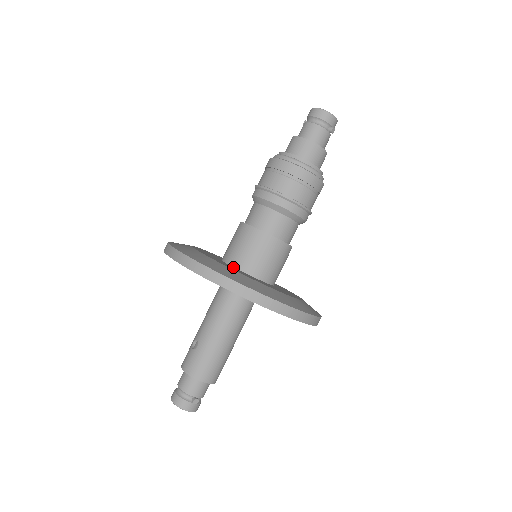
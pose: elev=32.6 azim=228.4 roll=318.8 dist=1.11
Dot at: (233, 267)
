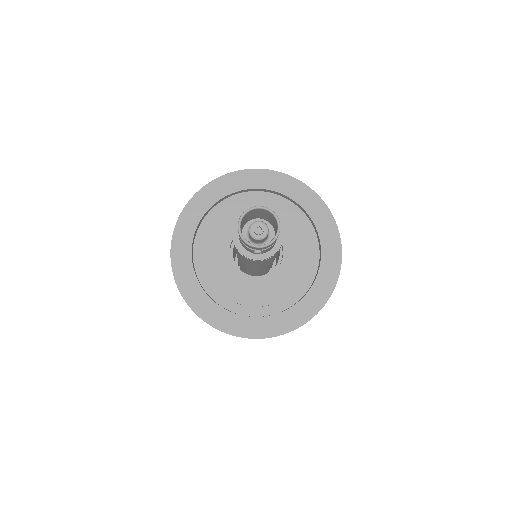
Dot at: occluded
